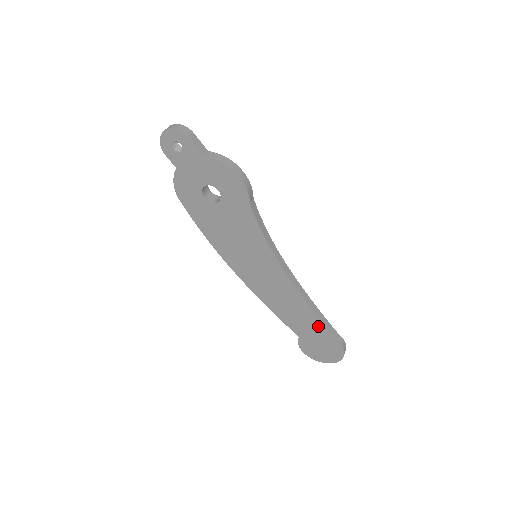
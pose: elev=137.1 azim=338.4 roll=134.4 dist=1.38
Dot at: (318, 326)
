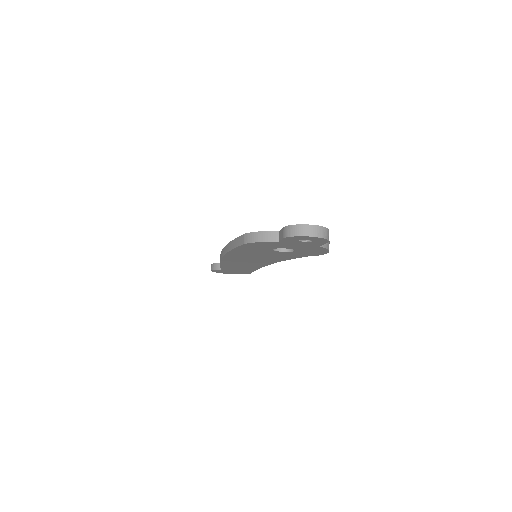
Dot at: occluded
